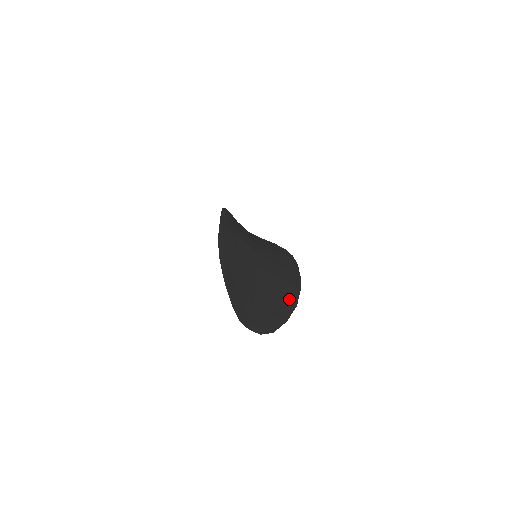
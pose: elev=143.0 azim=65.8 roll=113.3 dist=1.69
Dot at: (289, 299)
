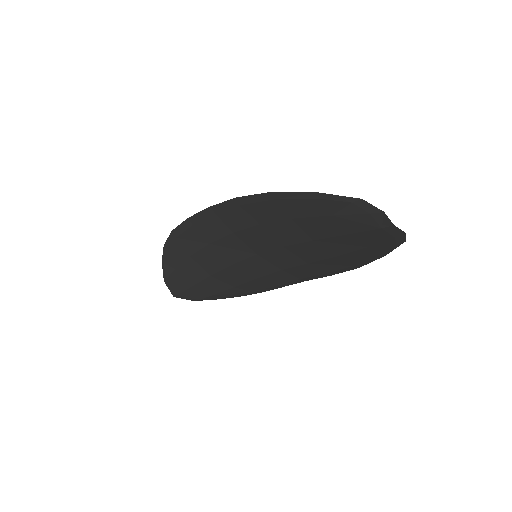
Dot at: occluded
